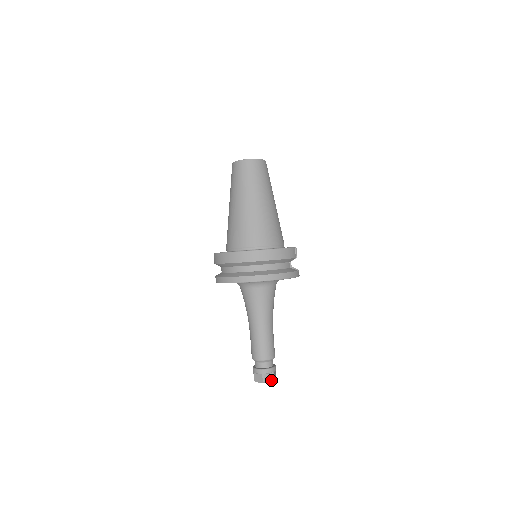
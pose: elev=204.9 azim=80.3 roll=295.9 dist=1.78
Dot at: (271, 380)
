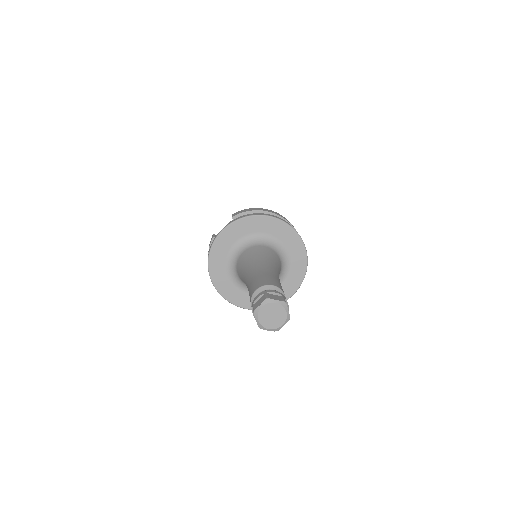
Dot at: occluded
